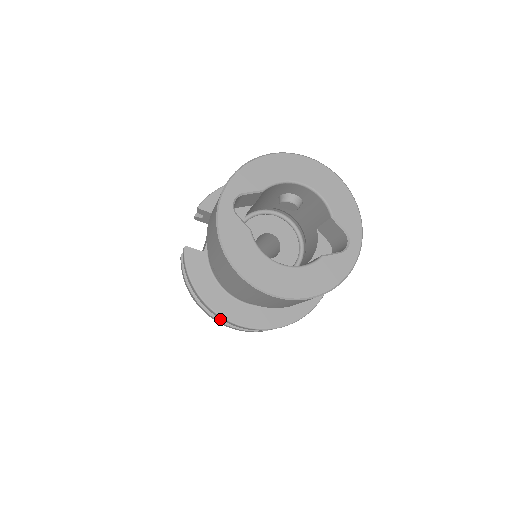
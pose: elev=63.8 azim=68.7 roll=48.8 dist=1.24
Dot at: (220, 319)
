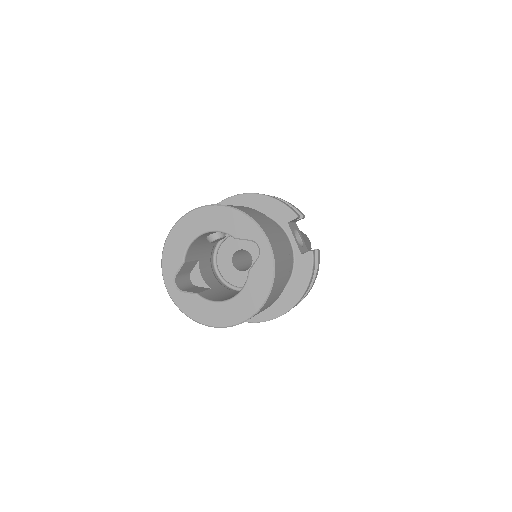
Dot at: occluded
